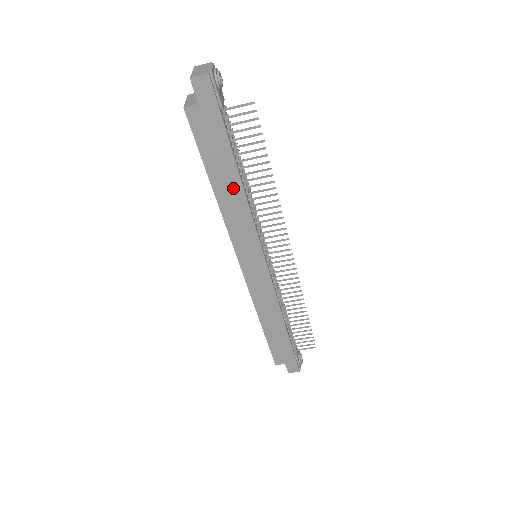
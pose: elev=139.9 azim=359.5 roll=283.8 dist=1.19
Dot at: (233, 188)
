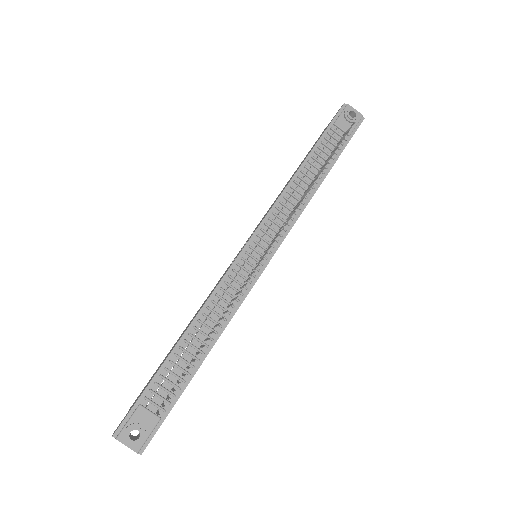
Dot at: occluded
